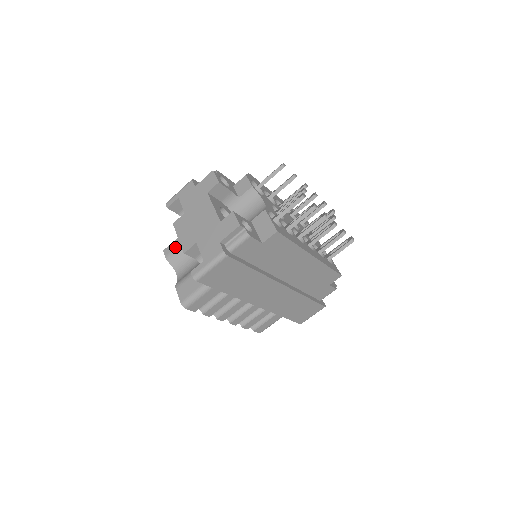
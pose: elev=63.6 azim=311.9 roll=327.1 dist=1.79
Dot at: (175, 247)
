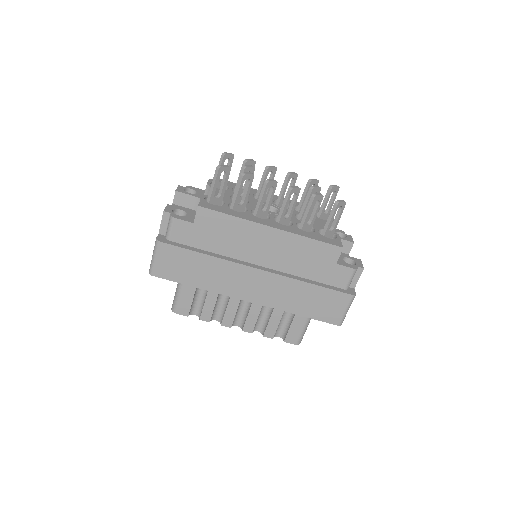
Dot at: occluded
